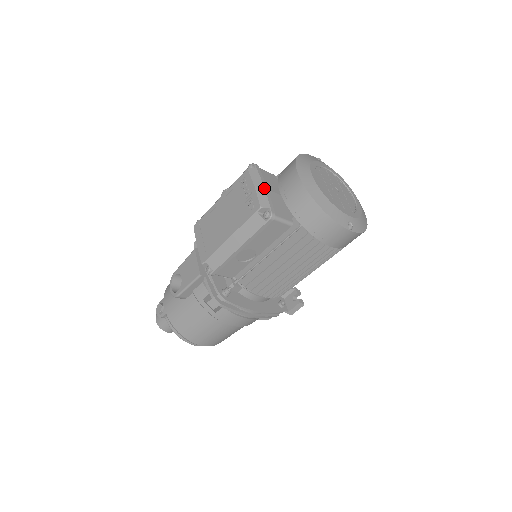
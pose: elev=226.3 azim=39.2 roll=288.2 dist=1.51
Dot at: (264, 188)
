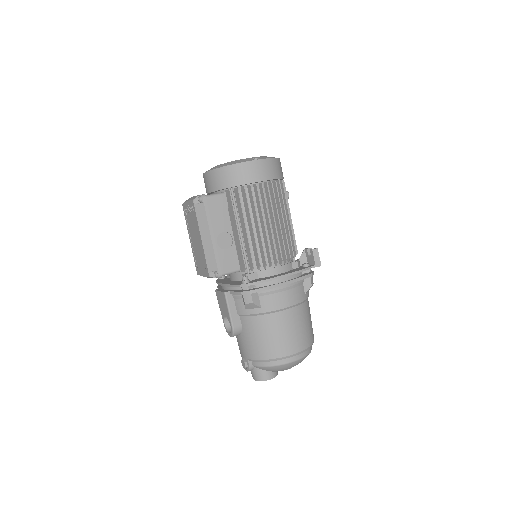
Dot at: occluded
